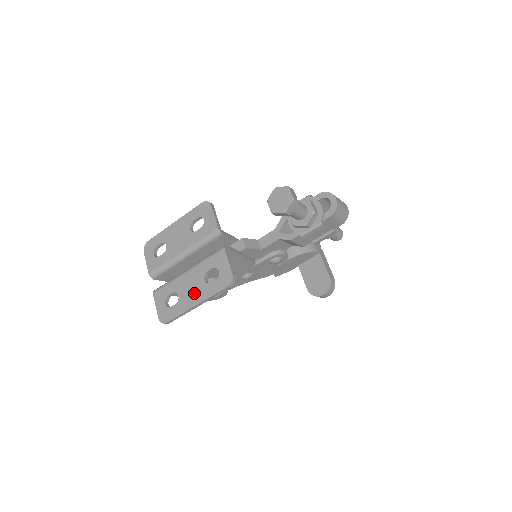
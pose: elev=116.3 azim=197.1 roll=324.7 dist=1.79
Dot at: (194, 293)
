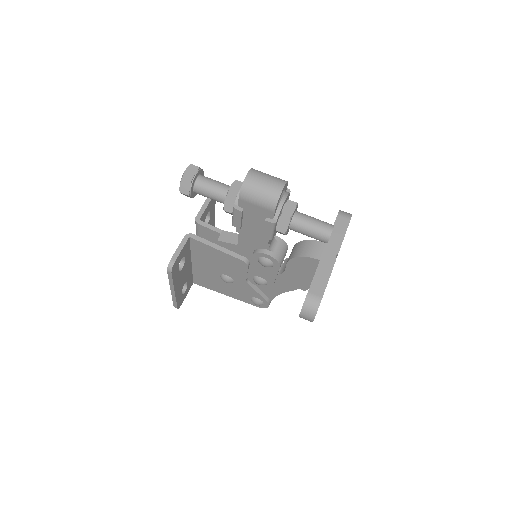
Dot at: occluded
